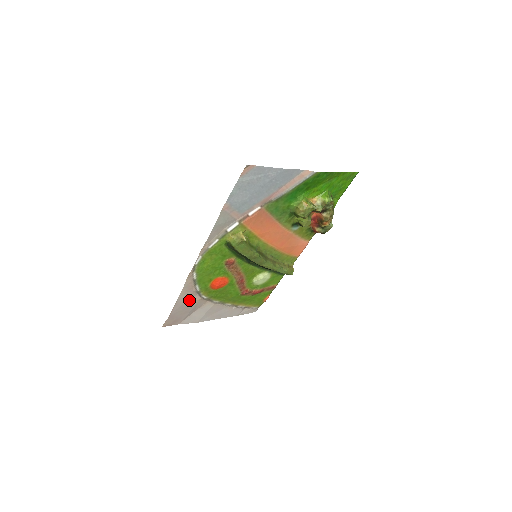
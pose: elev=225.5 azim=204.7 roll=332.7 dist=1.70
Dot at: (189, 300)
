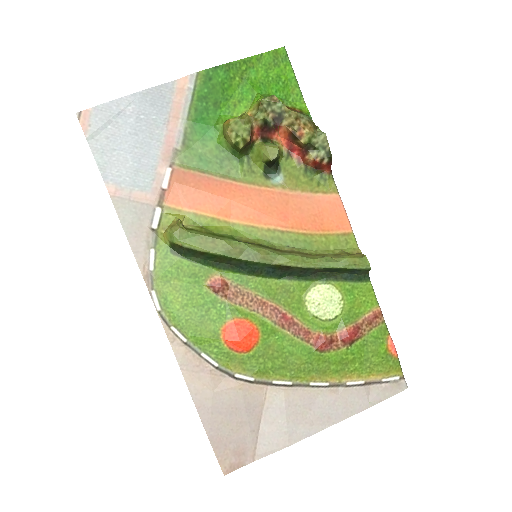
Dot at: (218, 392)
